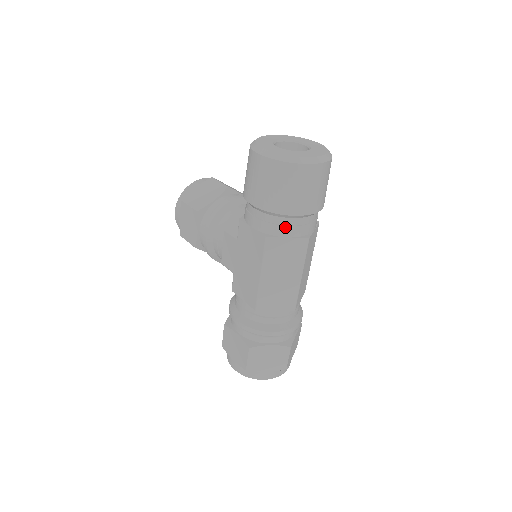
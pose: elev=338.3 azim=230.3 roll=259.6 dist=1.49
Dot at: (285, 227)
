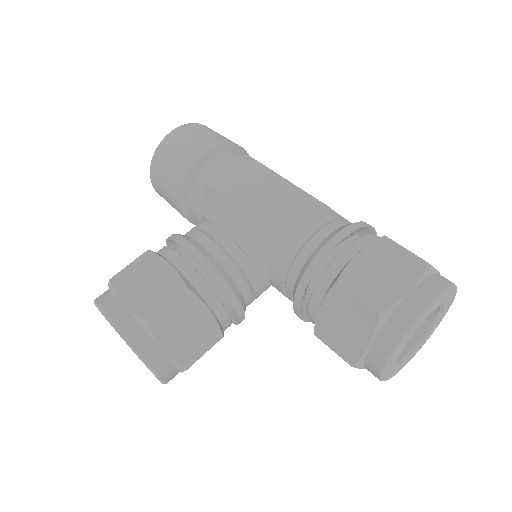
Dot at: occluded
